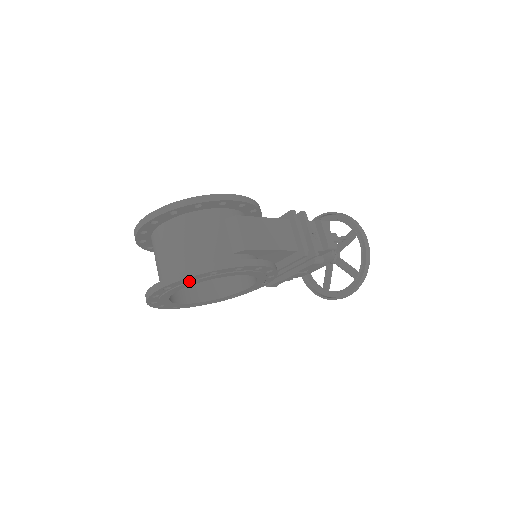
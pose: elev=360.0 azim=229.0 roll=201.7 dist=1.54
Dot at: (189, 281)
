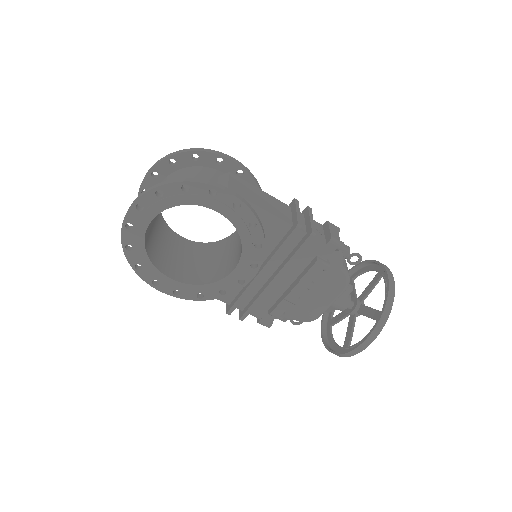
Dot at: (161, 199)
